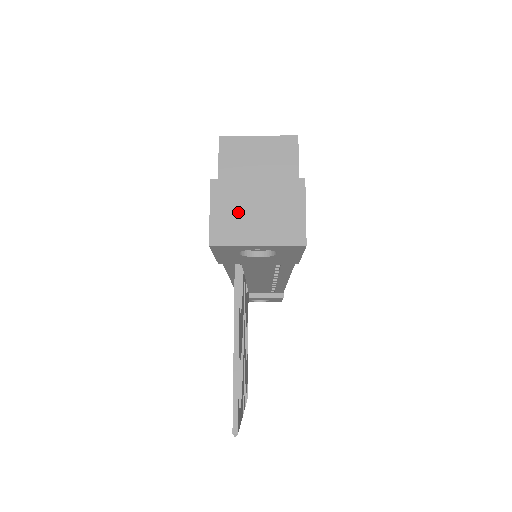
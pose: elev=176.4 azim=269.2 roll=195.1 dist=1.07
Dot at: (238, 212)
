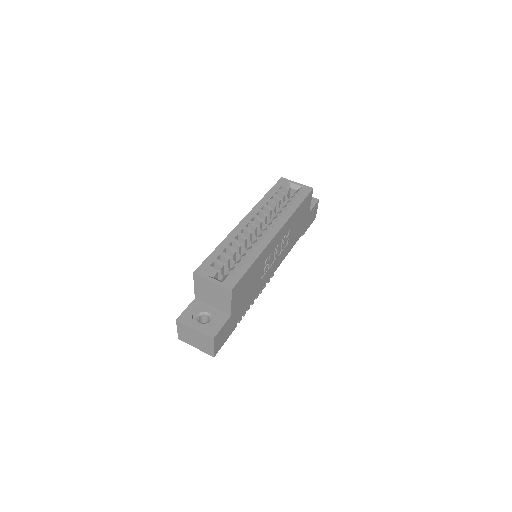
Dot at: (188, 335)
